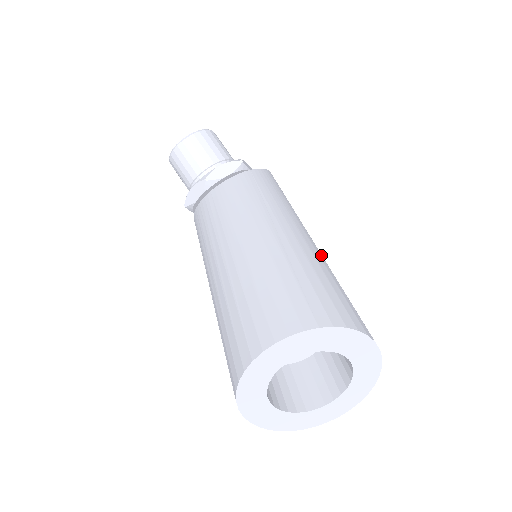
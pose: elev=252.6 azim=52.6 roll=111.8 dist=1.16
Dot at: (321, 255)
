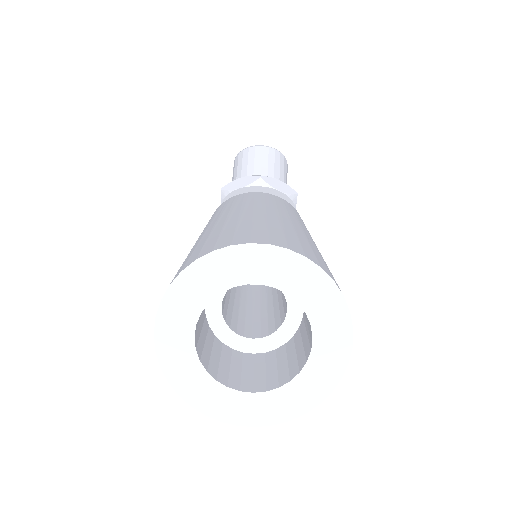
Dot at: occluded
